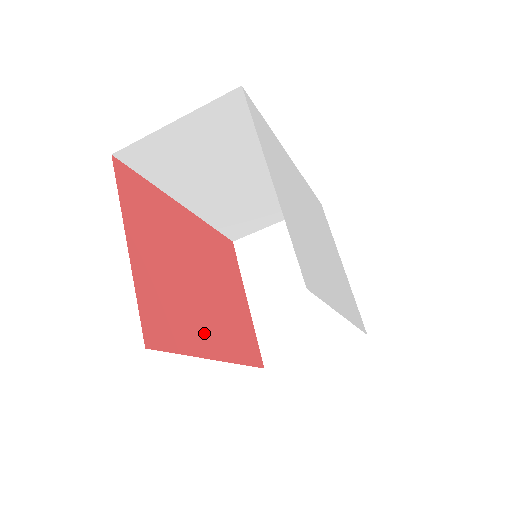
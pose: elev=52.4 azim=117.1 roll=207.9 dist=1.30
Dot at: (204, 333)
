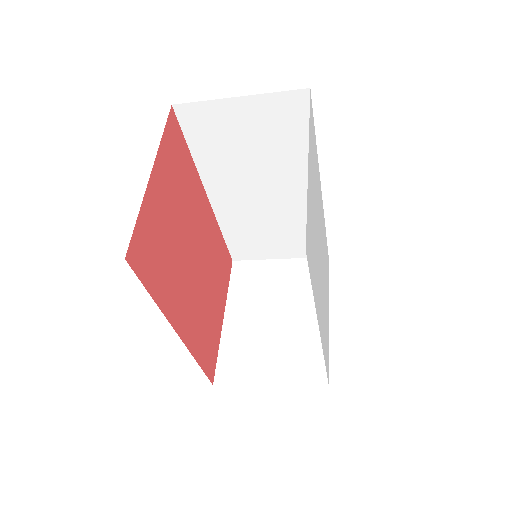
Dot at: (177, 301)
